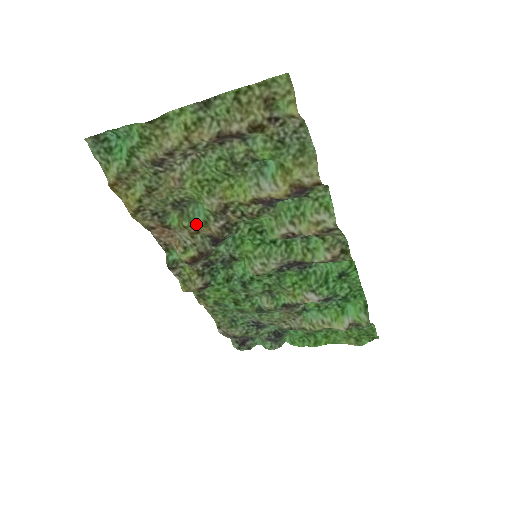
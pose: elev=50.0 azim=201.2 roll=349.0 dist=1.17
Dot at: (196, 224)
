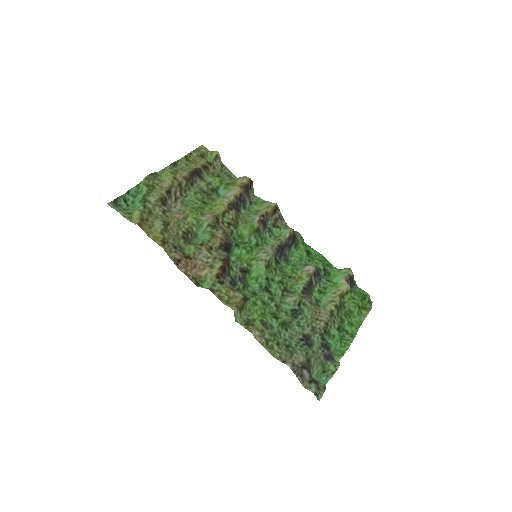
Dot at: (207, 239)
